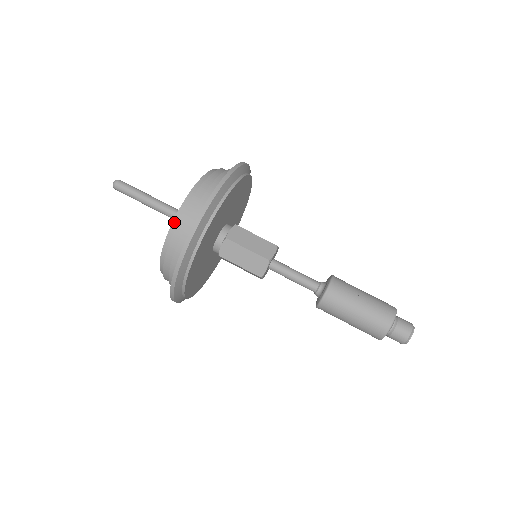
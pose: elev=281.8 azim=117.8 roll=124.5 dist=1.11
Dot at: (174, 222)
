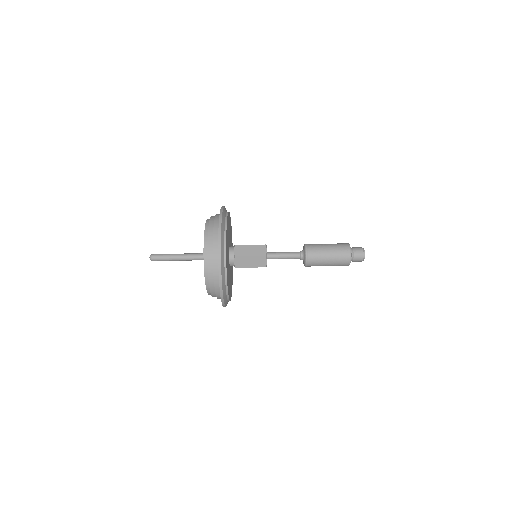
Dot at: (209, 294)
